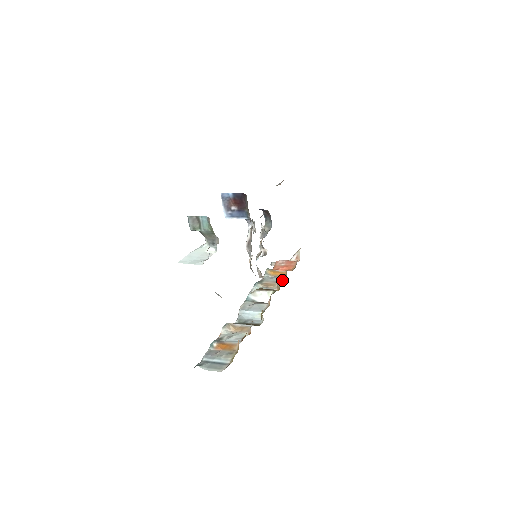
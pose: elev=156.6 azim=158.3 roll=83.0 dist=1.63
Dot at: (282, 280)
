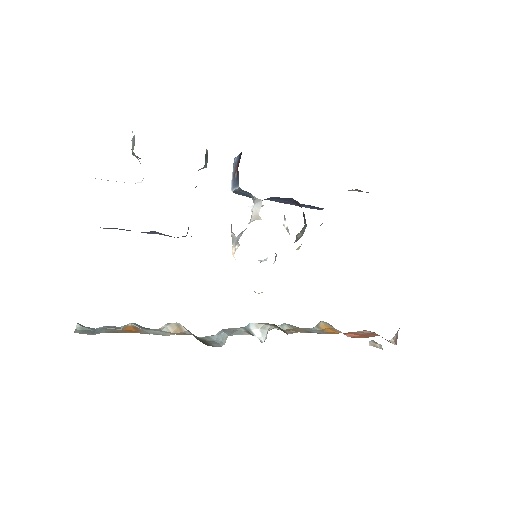
Dot at: (316, 332)
